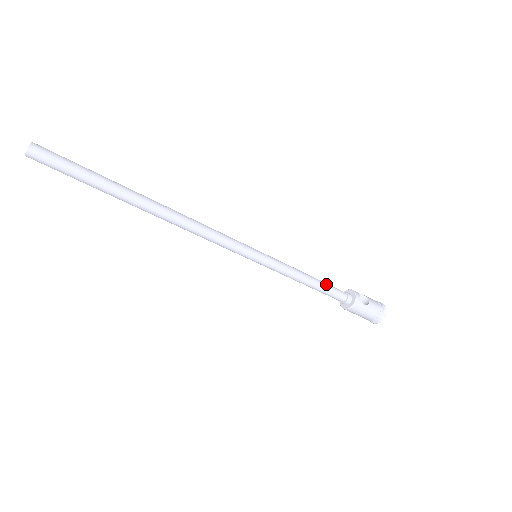
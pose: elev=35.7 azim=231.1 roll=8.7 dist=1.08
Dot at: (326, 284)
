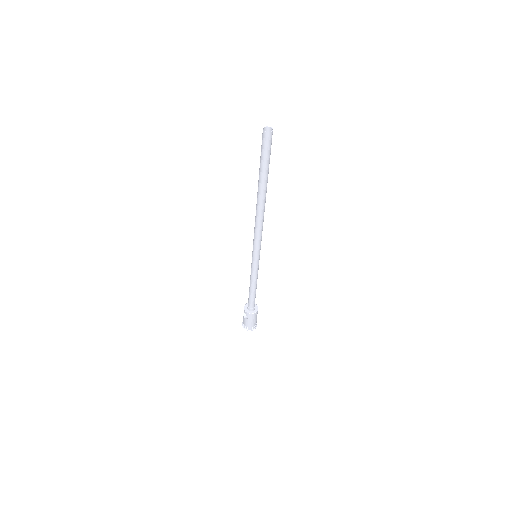
Dot at: occluded
